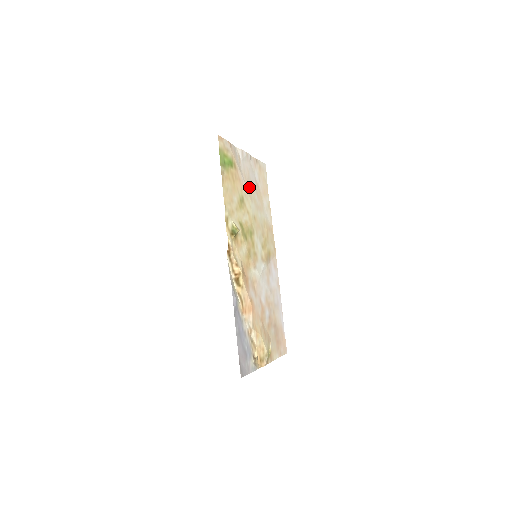
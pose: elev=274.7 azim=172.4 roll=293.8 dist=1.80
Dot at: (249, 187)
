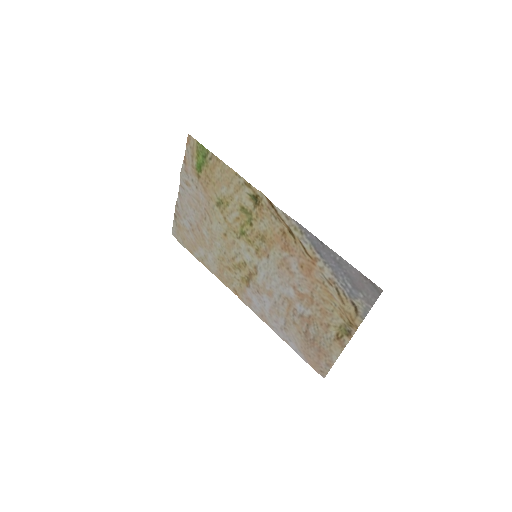
Dot at: (202, 213)
